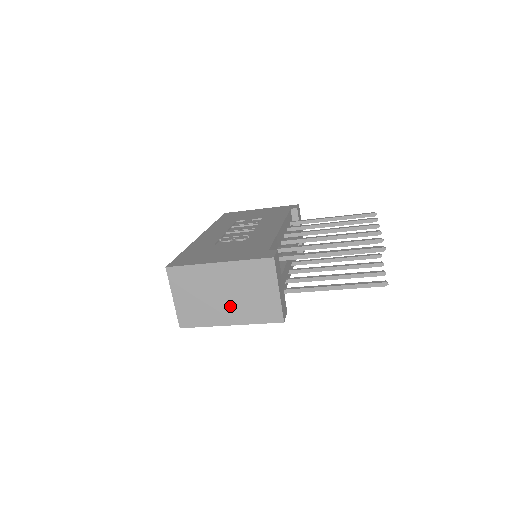
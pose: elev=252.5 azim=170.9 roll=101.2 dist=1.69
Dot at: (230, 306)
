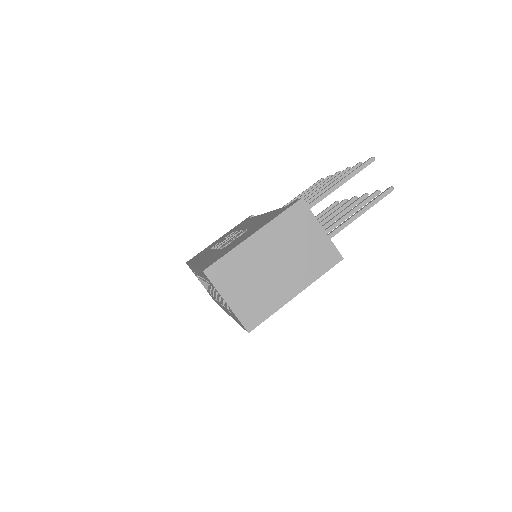
Dot at: (287, 274)
